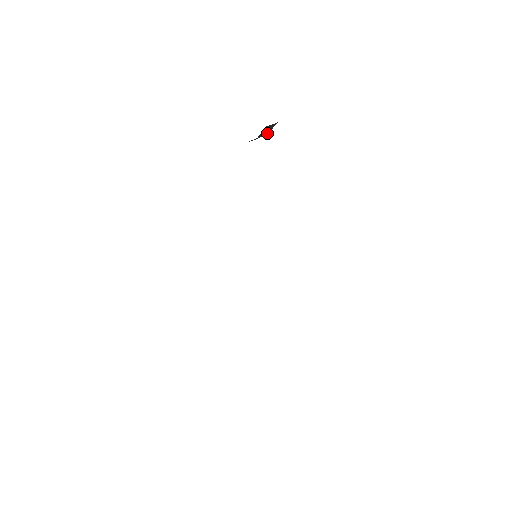
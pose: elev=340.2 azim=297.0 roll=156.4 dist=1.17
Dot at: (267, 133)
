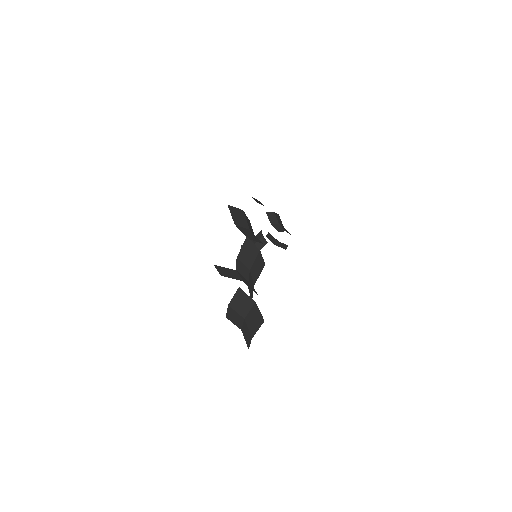
Dot at: occluded
